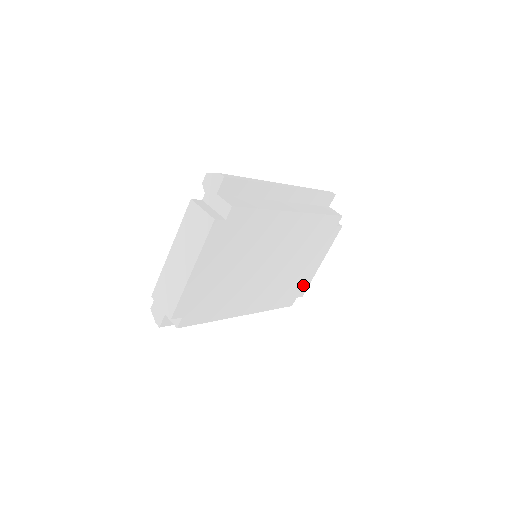
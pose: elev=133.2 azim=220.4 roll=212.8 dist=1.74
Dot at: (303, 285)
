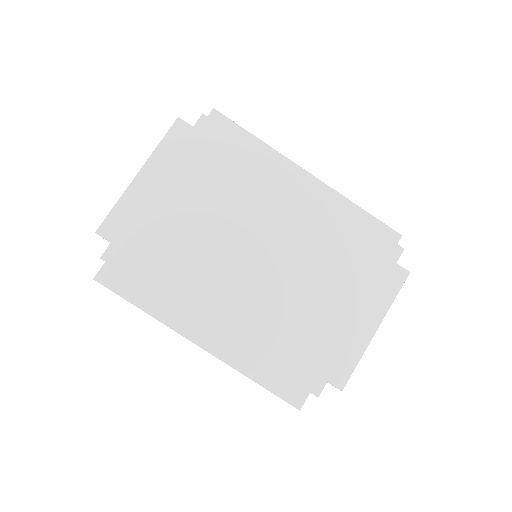
Dot at: (340, 359)
